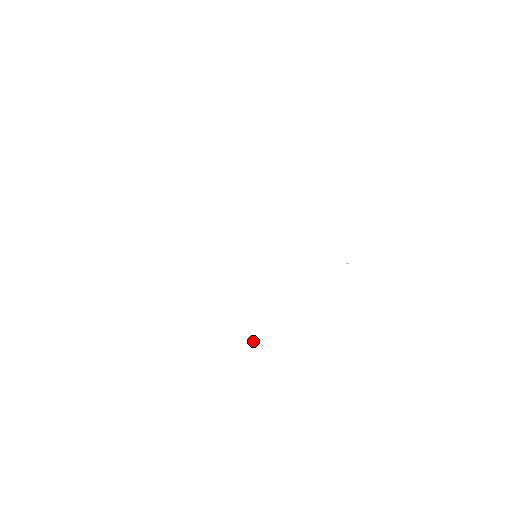
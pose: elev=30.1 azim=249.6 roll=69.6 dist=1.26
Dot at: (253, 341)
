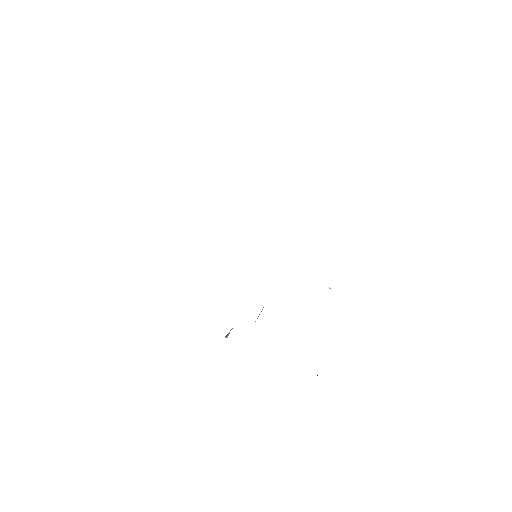
Dot at: (227, 336)
